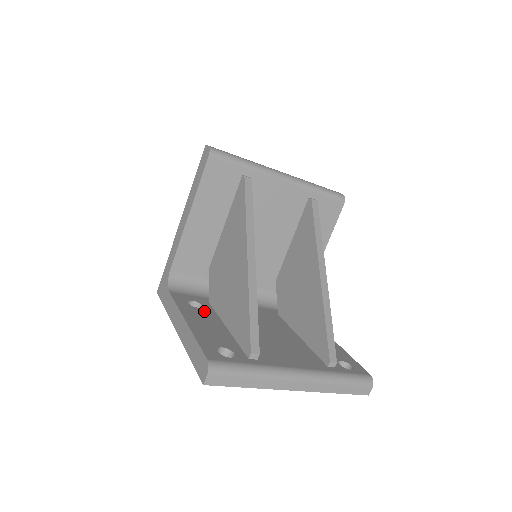
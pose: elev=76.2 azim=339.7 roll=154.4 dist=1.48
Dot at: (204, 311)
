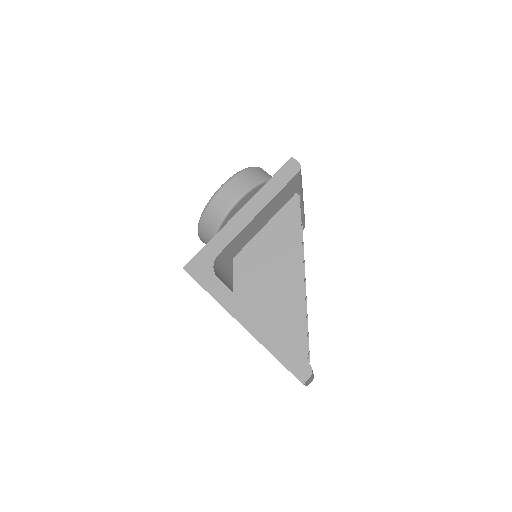
Dot at: occluded
